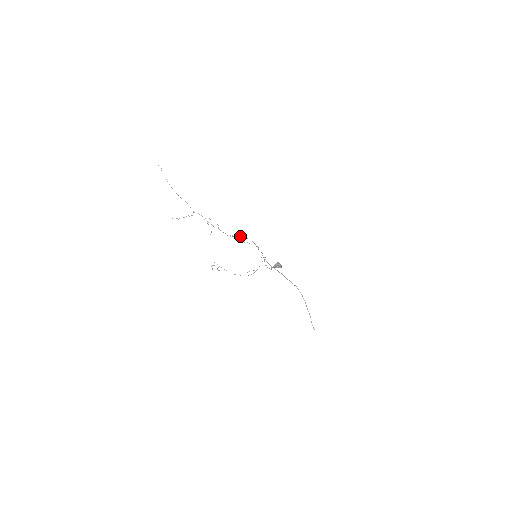
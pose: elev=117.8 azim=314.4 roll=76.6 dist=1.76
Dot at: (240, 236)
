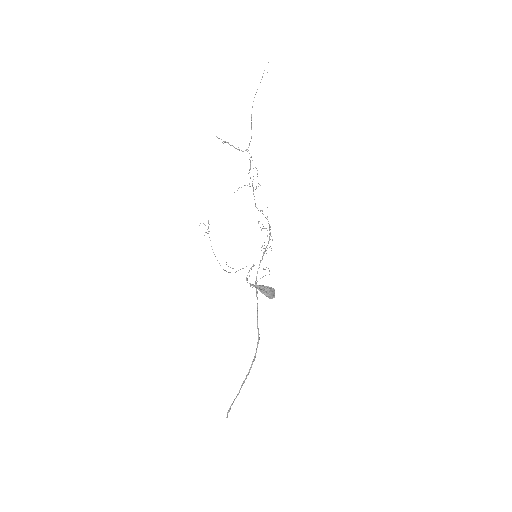
Dot at: occluded
